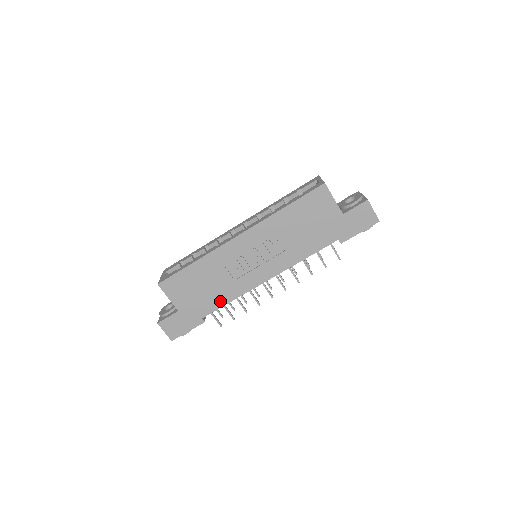
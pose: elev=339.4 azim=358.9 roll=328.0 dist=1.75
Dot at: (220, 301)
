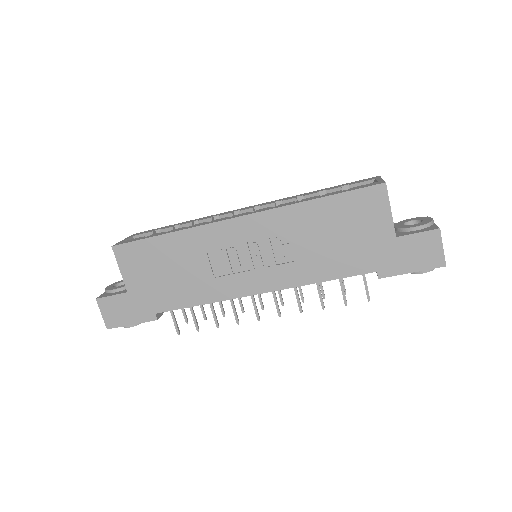
Dot at: (186, 299)
